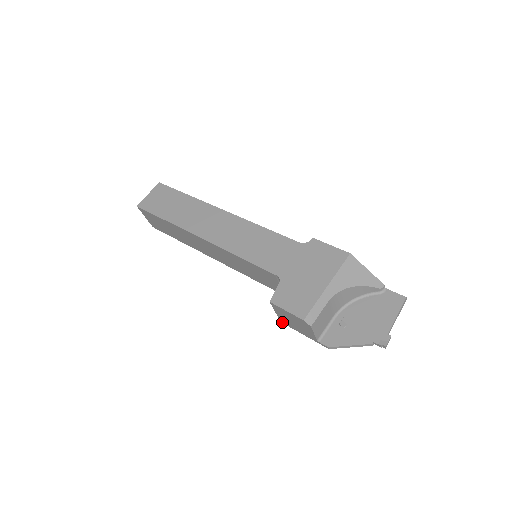
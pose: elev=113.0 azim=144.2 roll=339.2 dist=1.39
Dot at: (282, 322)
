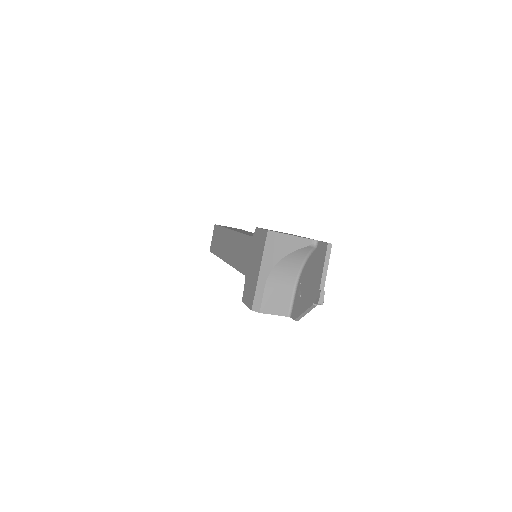
Dot at: occluded
